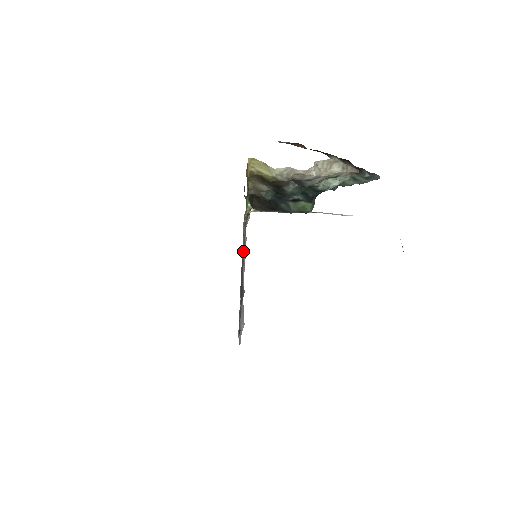
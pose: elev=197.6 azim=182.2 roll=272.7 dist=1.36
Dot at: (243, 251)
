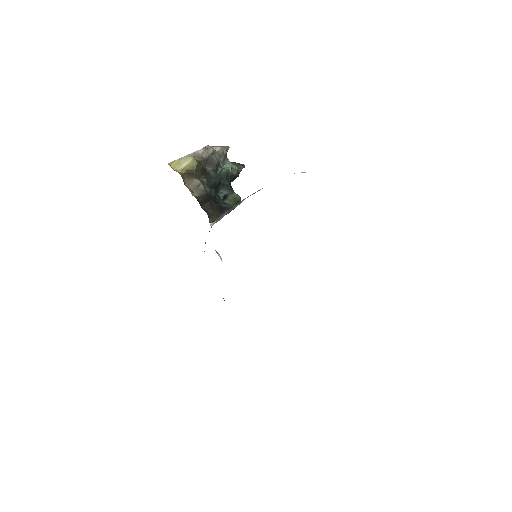
Dot at: occluded
